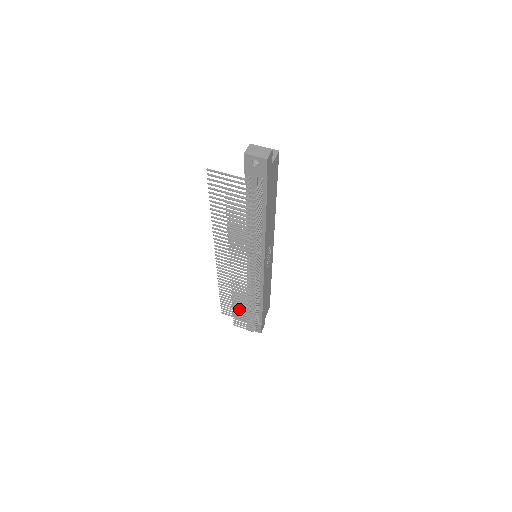
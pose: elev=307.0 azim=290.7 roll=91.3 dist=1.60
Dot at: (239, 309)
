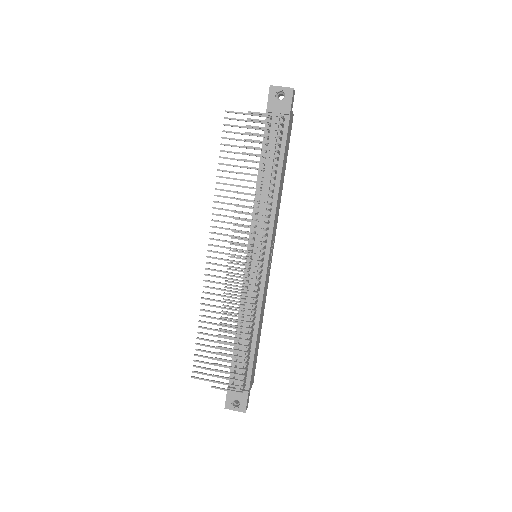
Dot at: (227, 343)
